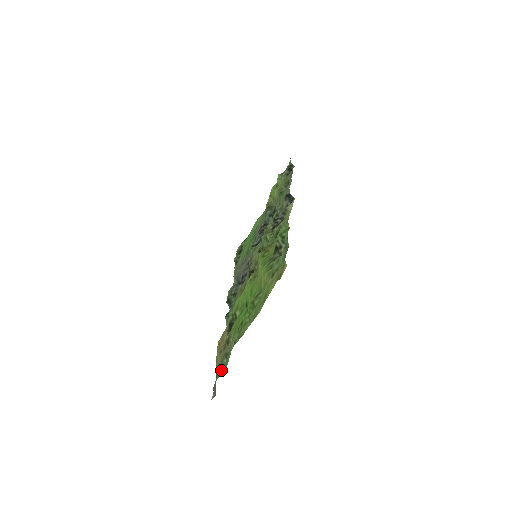
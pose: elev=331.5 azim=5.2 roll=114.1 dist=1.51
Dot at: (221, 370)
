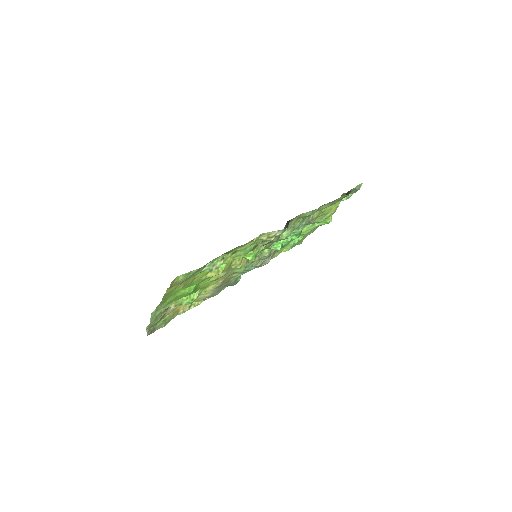
Dot at: occluded
